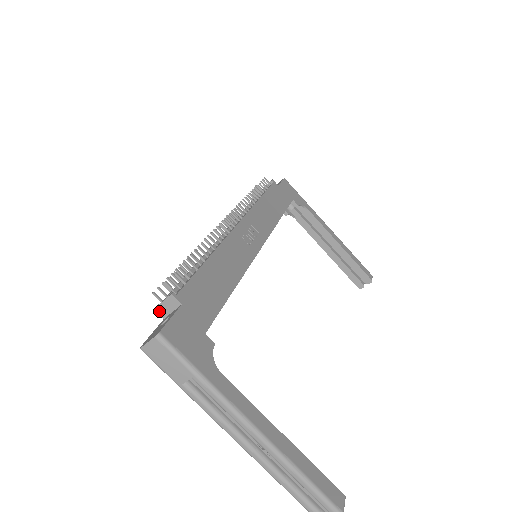
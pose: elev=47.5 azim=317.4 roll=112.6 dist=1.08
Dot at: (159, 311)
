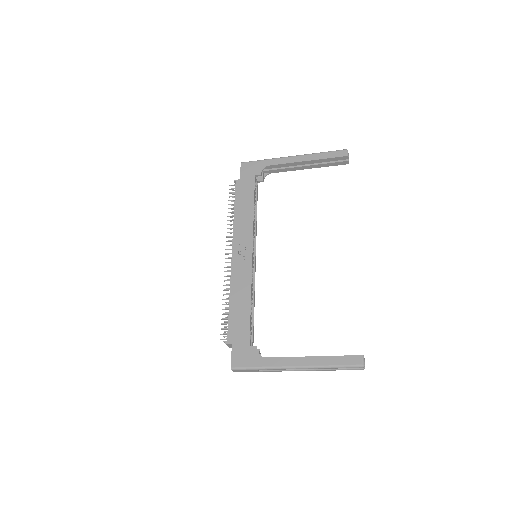
Dot at: (231, 347)
